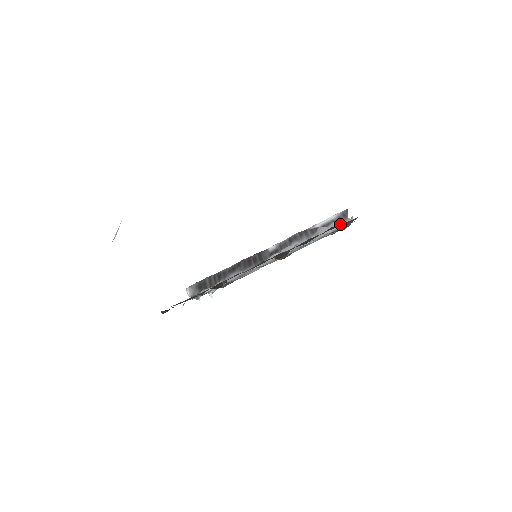
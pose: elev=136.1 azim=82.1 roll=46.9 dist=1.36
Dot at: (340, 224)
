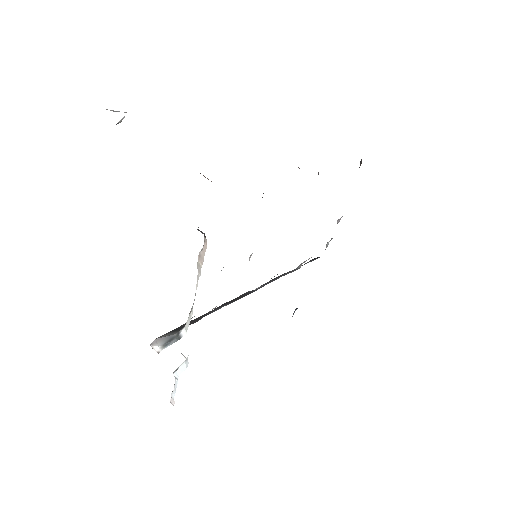
Dot at: occluded
